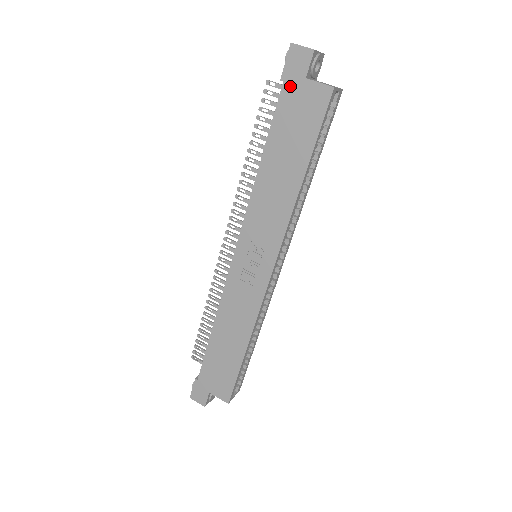
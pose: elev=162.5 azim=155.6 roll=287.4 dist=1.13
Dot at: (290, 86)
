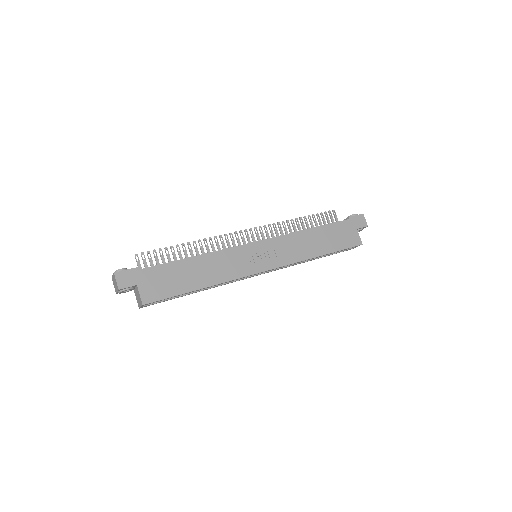
Dot at: (350, 223)
